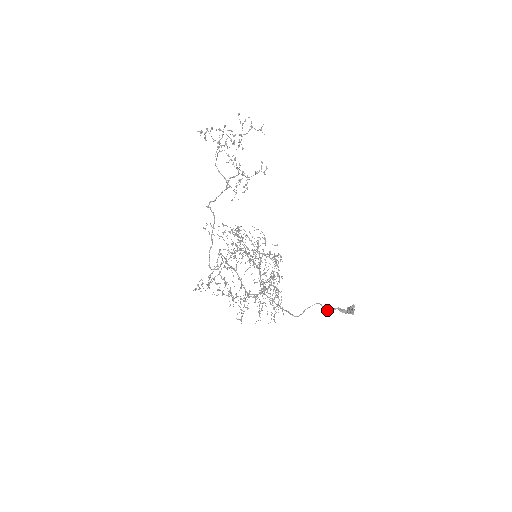
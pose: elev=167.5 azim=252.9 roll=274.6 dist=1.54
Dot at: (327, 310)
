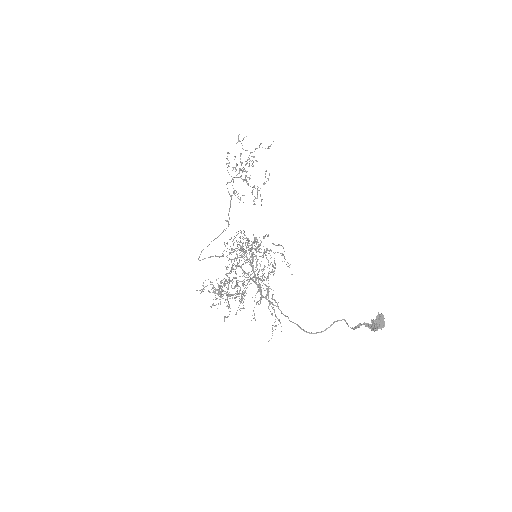
Dot at: (352, 327)
